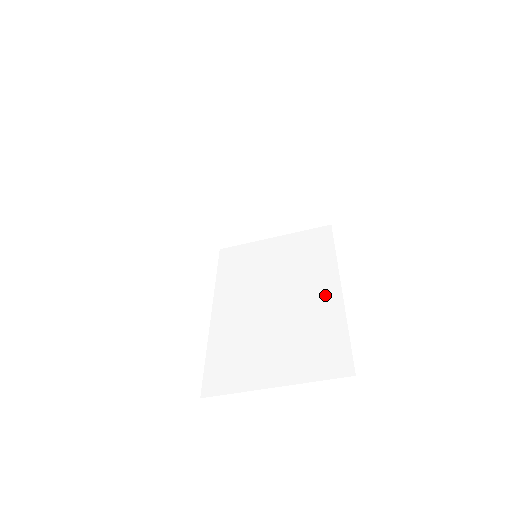
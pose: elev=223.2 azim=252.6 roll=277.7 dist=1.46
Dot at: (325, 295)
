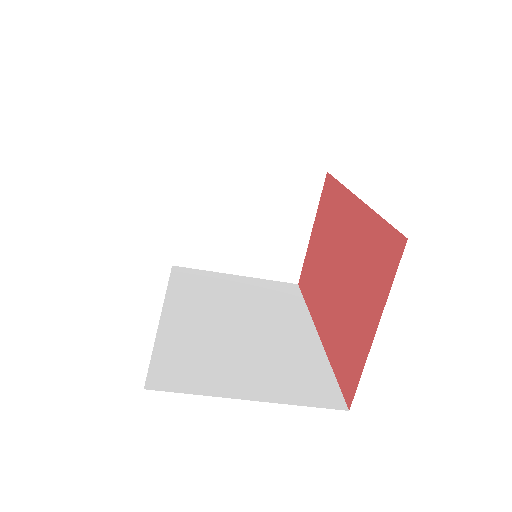
Dot at: (301, 334)
